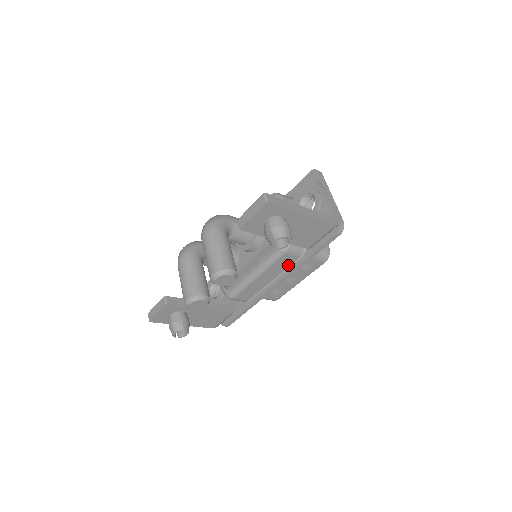
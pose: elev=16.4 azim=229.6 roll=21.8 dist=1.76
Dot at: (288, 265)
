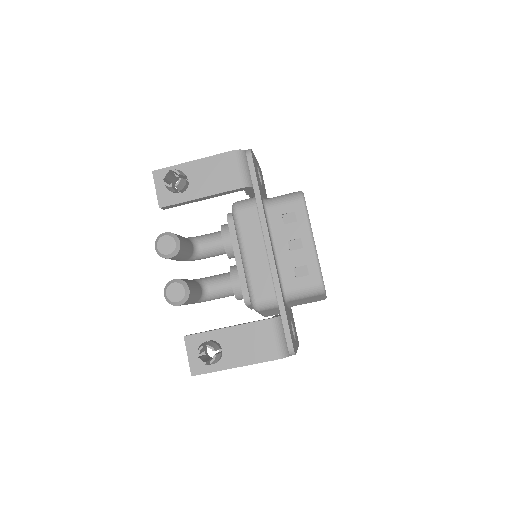
Dot at: (258, 223)
